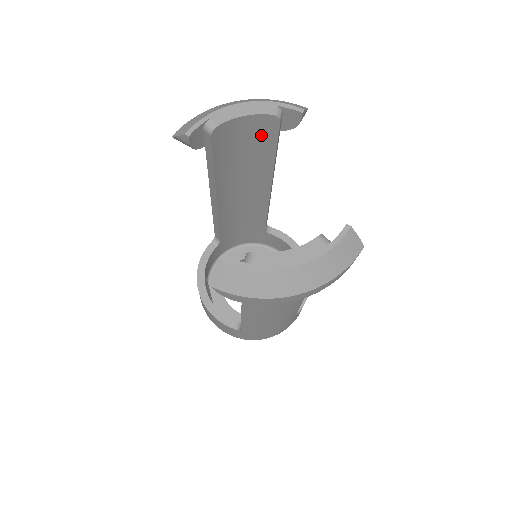
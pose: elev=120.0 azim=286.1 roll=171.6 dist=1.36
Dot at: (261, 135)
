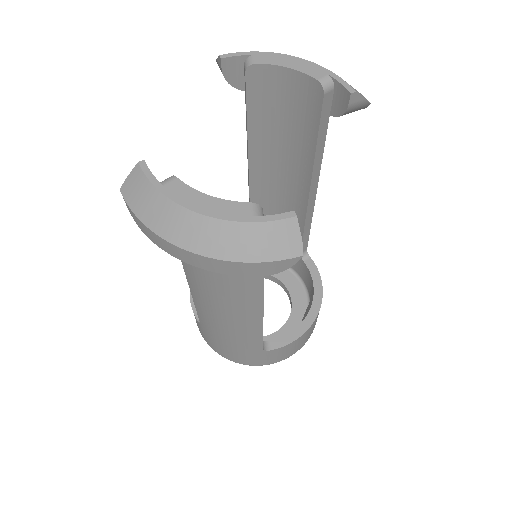
Dot at: (305, 107)
